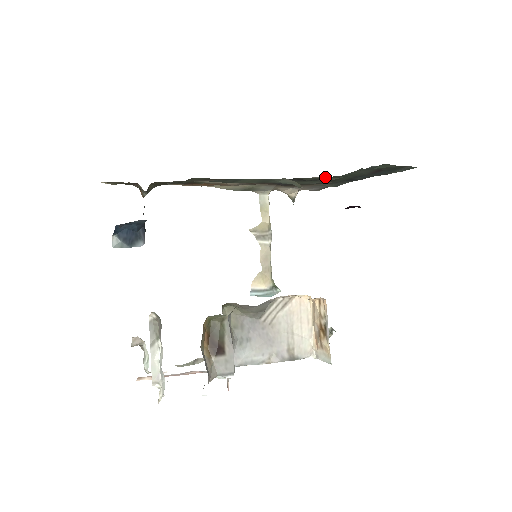
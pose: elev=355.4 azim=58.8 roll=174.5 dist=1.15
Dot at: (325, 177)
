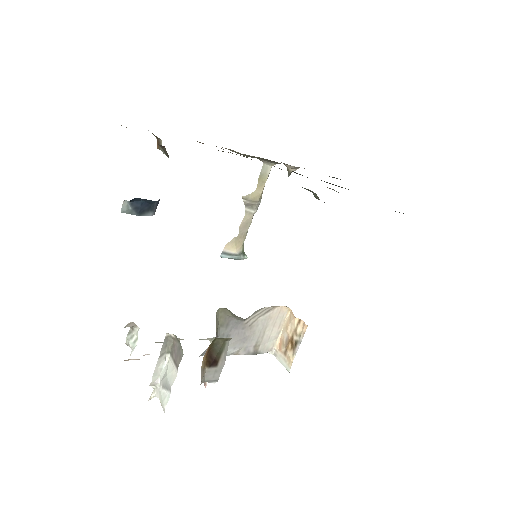
Dot at: occluded
